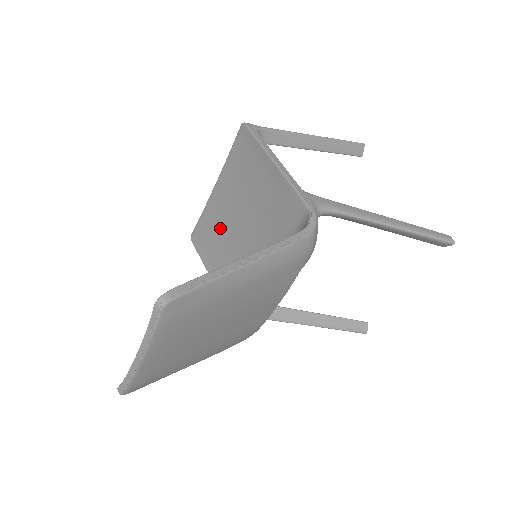
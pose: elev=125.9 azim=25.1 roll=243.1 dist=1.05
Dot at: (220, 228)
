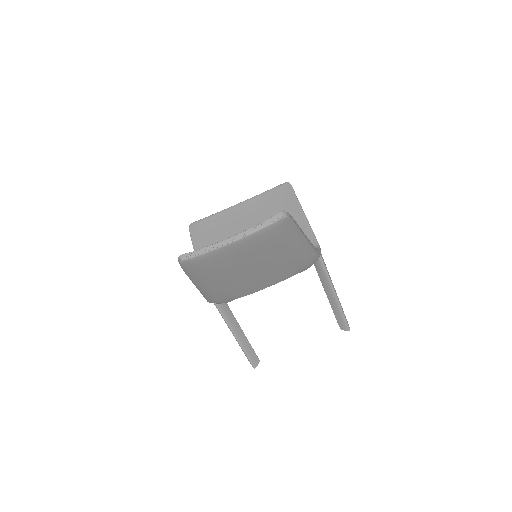
Dot at: (226, 230)
